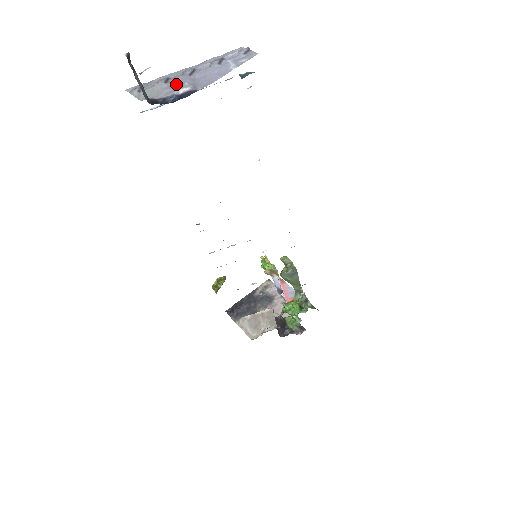
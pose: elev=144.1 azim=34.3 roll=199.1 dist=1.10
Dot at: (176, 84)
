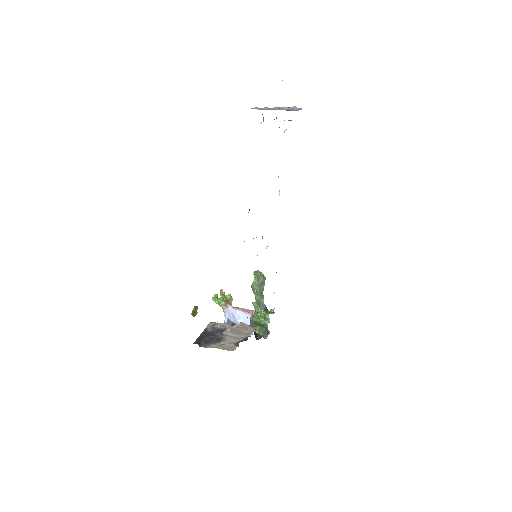
Dot at: occluded
